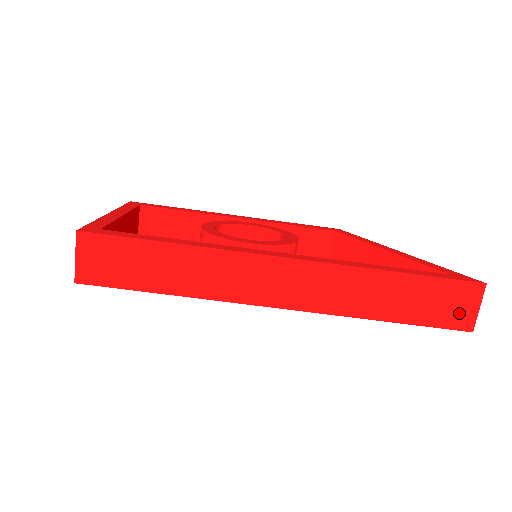
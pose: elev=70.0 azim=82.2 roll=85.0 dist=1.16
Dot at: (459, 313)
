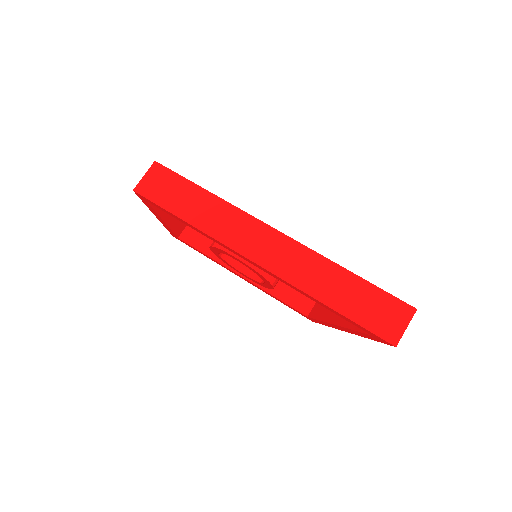
Dot at: (389, 325)
